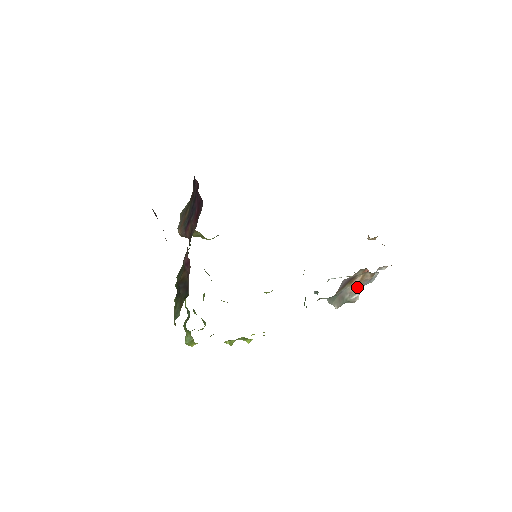
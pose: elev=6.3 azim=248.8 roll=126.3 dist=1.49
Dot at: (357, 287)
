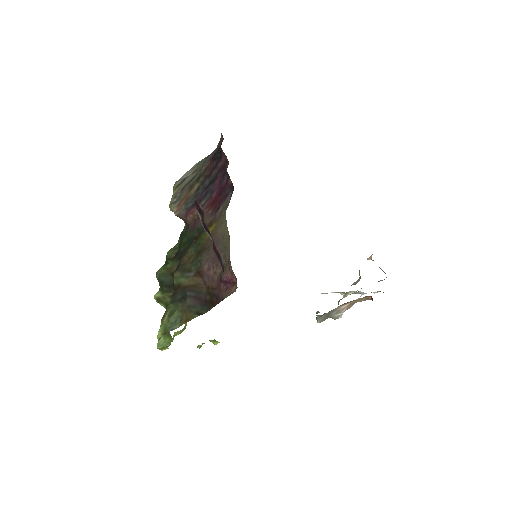
Dot at: (347, 307)
